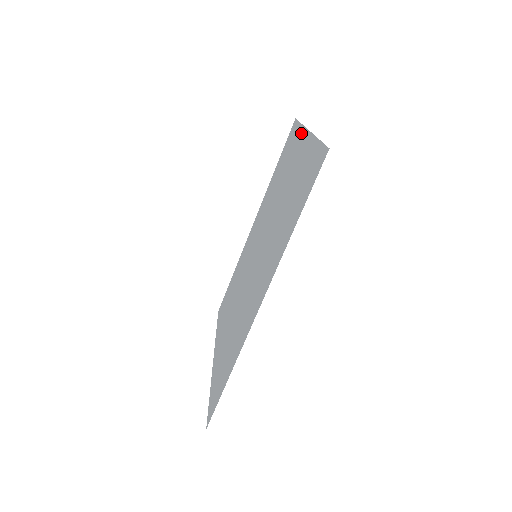
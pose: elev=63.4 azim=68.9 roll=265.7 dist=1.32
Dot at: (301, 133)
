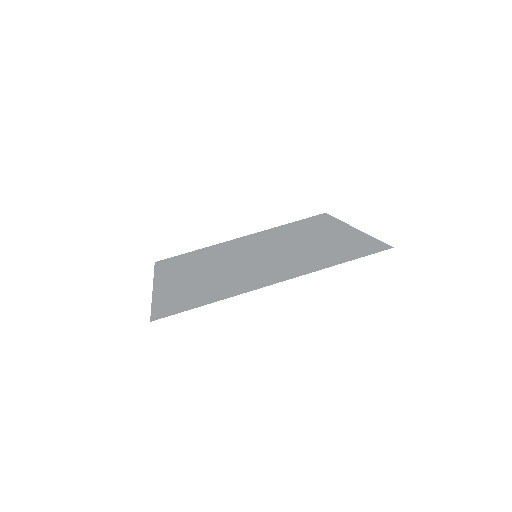
Dot at: (340, 224)
